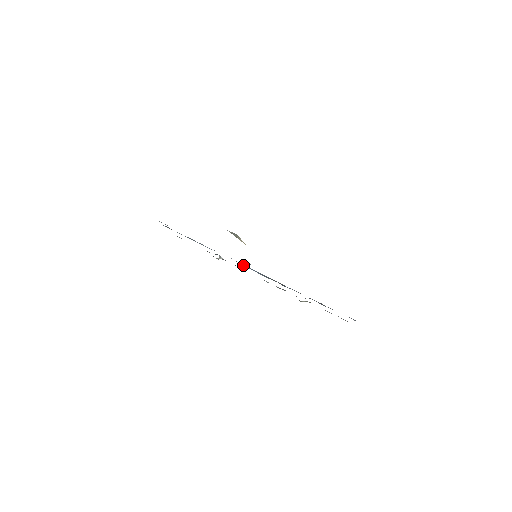
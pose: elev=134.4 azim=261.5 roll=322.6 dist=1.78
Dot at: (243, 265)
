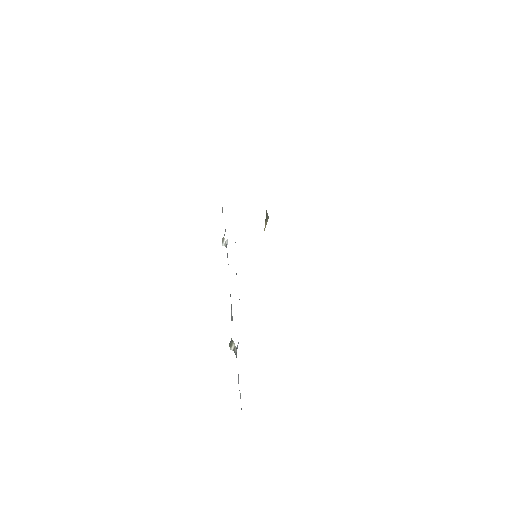
Dot at: occluded
